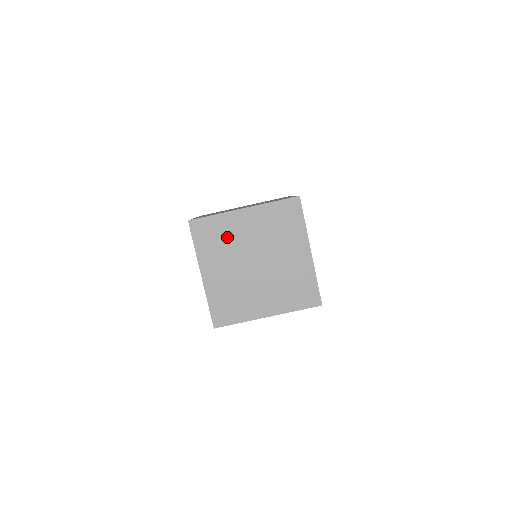
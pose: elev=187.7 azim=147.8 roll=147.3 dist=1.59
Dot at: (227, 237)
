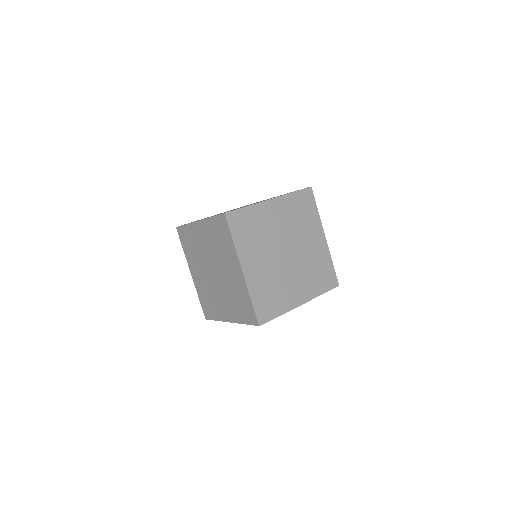
Dot at: (260, 228)
